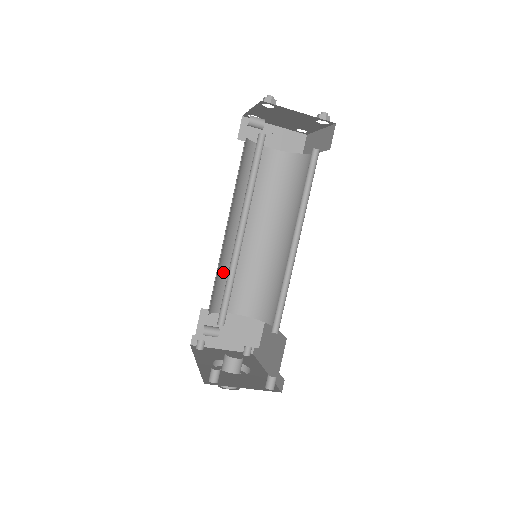
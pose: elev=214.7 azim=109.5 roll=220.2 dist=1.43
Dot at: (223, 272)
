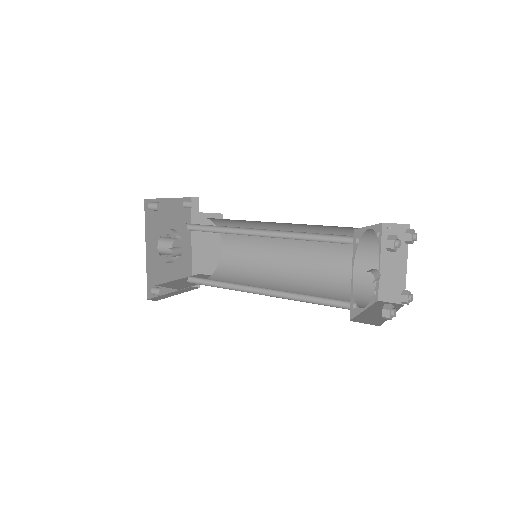
Dot at: (221, 231)
